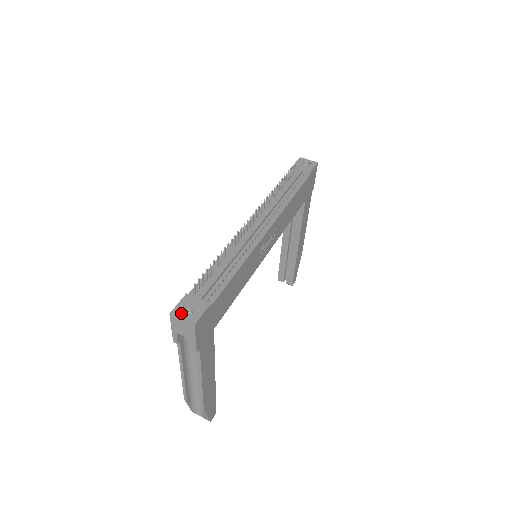
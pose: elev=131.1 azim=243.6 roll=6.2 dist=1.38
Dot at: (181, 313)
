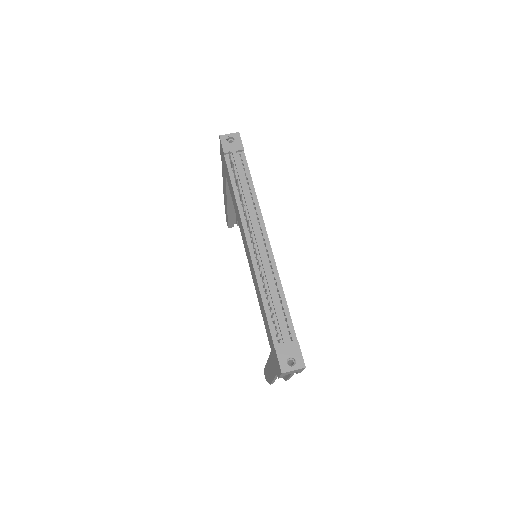
Dot at: (288, 366)
